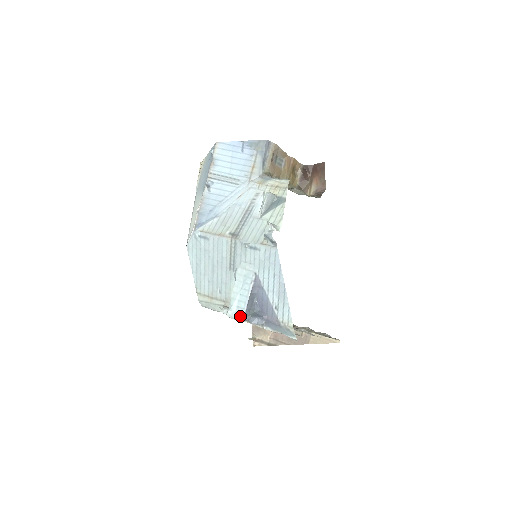
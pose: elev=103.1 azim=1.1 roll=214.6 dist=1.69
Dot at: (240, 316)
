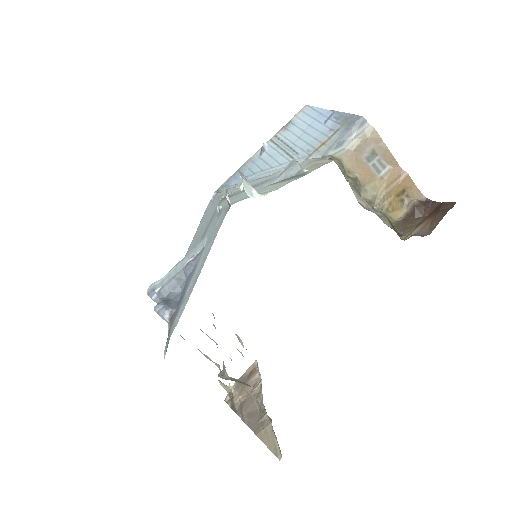
Dot at: (152, 291)
